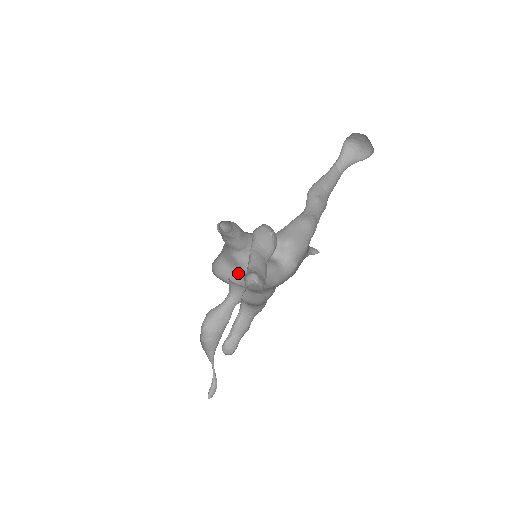
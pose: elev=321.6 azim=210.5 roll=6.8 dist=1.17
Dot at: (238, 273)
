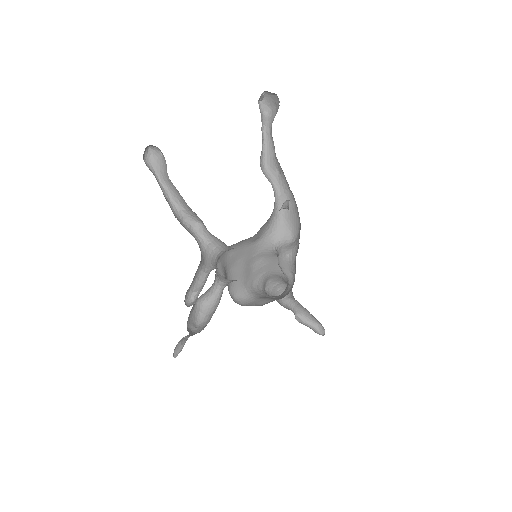
Dot at: (270, 300)
